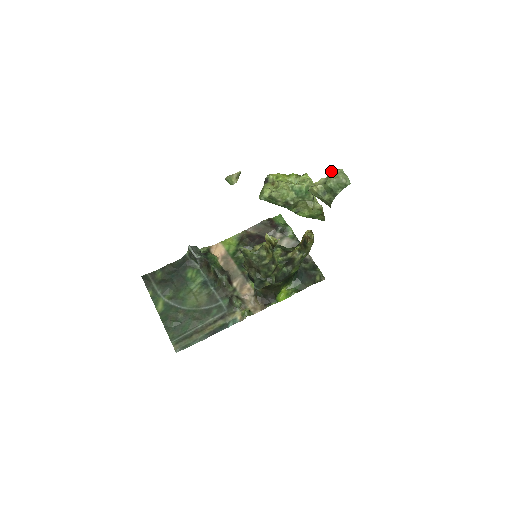
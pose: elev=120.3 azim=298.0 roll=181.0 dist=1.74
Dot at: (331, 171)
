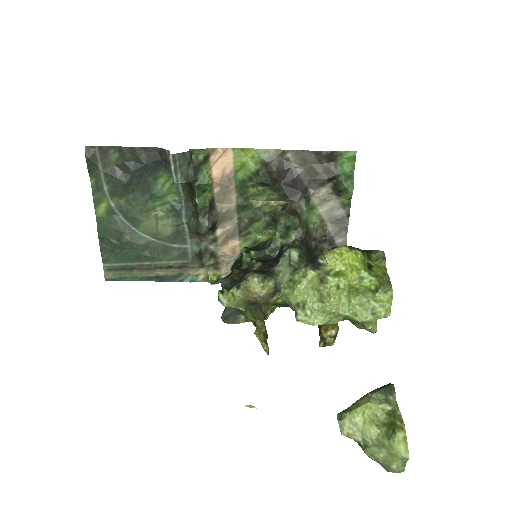
Dot at: (390, 447)
